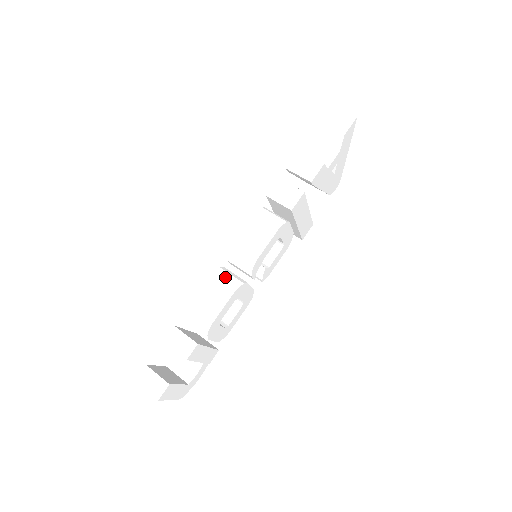
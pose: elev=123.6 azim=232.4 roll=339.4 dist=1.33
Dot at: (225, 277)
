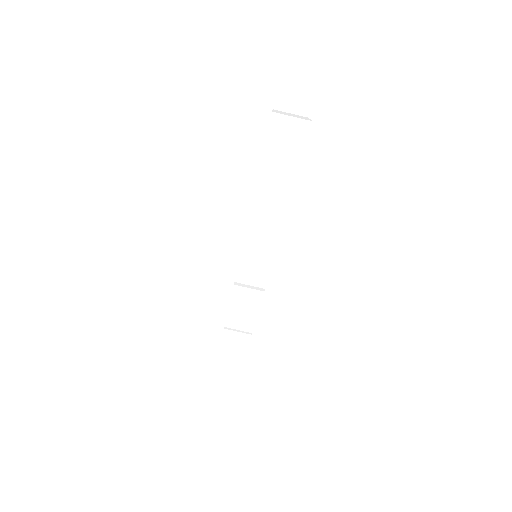
Dot at: (243, 302)
